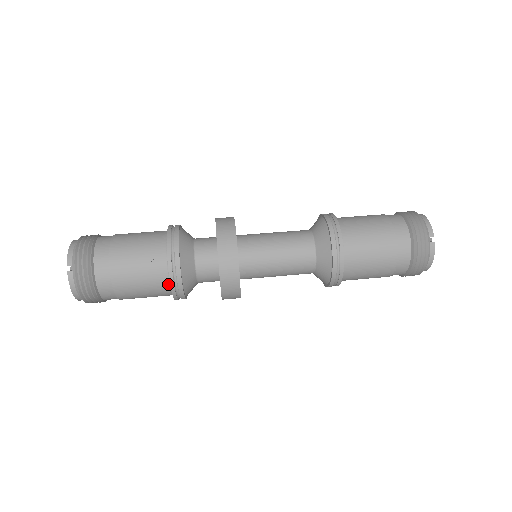
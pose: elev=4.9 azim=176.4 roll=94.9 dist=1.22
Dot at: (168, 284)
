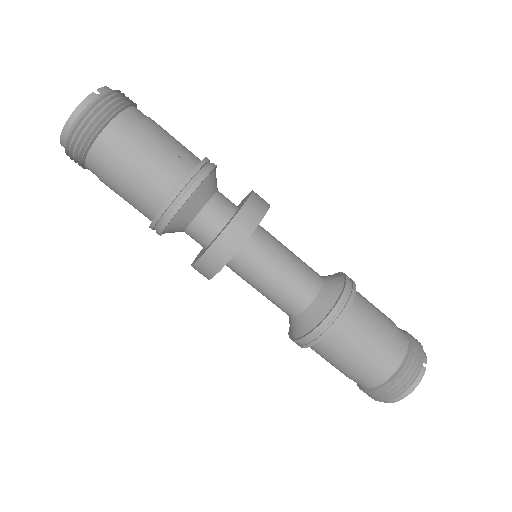
Dot at: (173, 188)
